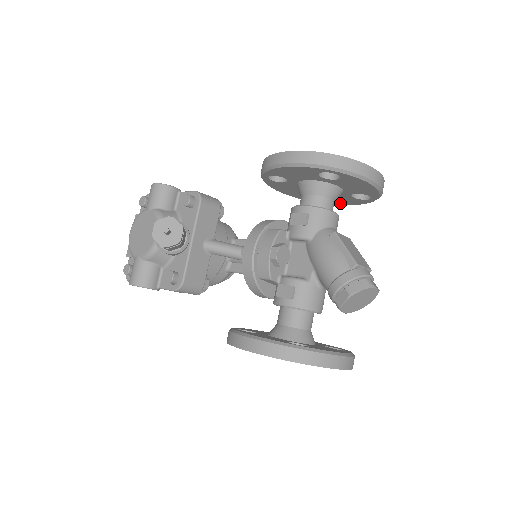
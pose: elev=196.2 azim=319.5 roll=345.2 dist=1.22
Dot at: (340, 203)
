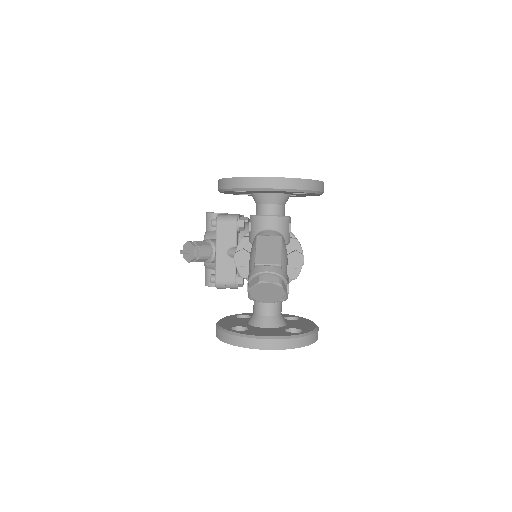
Dot at: (315, 195)
